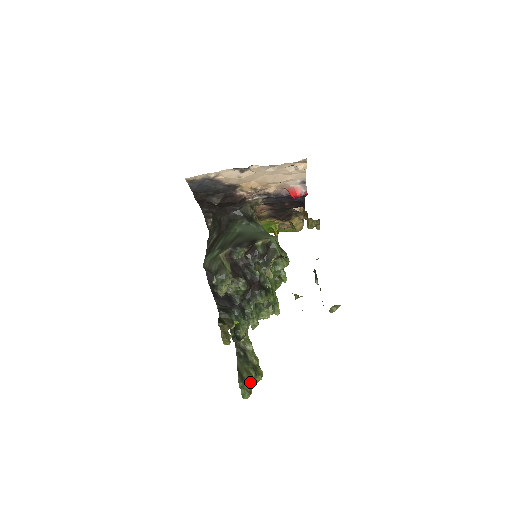
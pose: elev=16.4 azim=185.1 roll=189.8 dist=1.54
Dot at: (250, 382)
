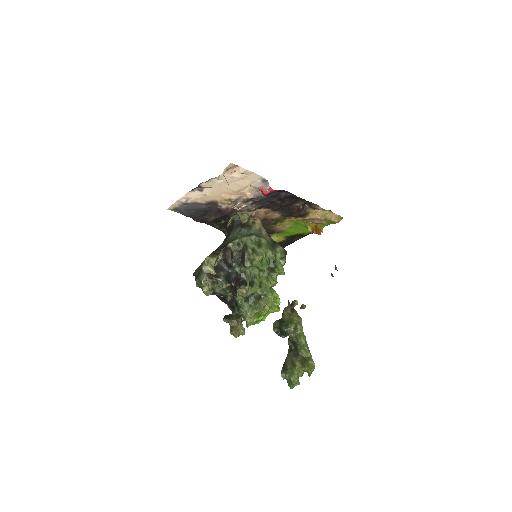
Dot at: (292, 373)
